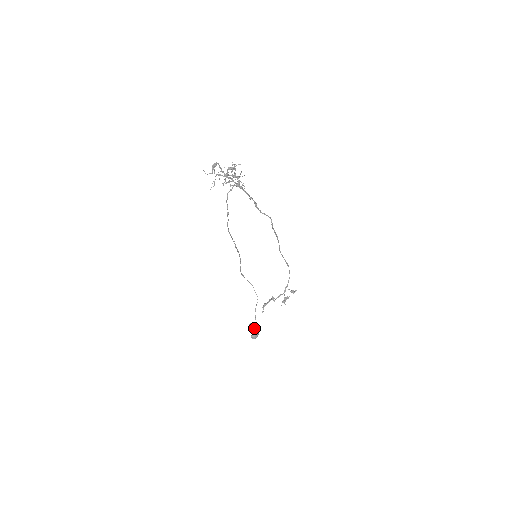
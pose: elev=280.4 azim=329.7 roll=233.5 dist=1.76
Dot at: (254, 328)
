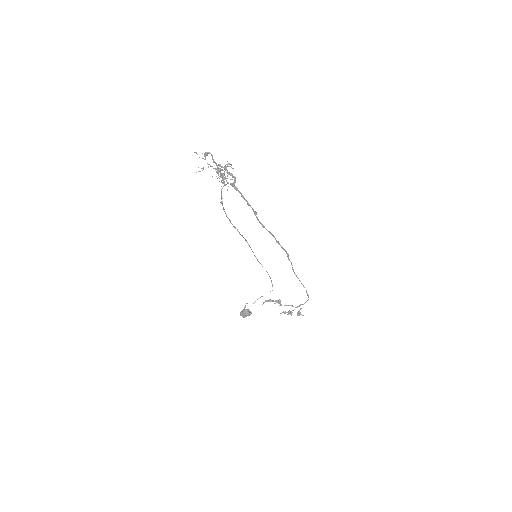
Dot at: (248, 309)
